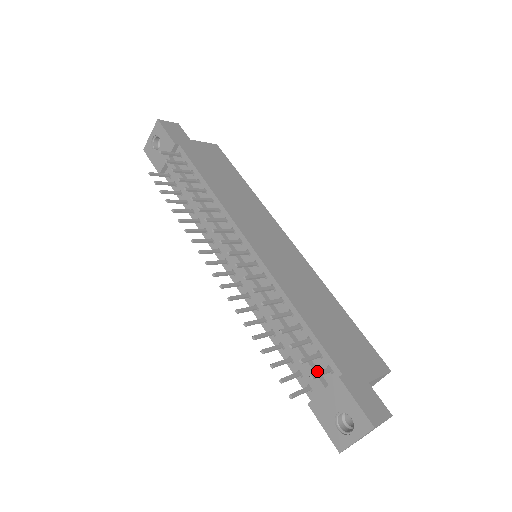
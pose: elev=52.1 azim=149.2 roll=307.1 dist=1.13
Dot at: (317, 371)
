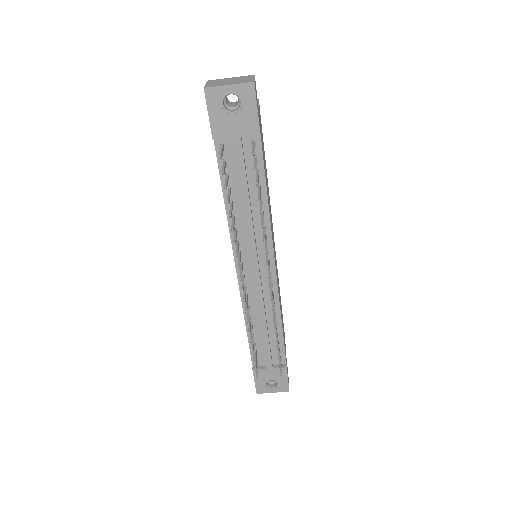
Dot at: (272, 358)
